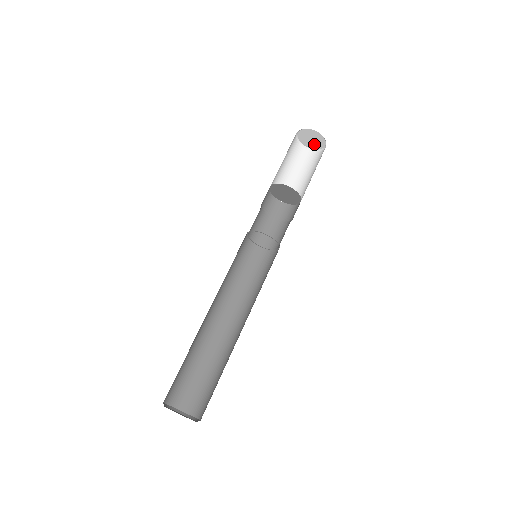
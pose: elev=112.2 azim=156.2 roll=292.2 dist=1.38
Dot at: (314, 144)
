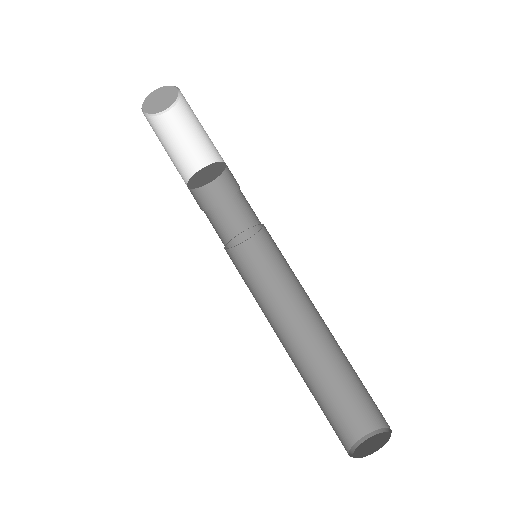
Dot at: (164, 104)
